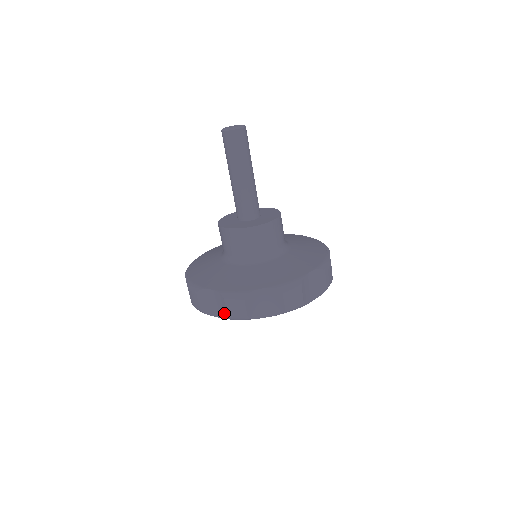
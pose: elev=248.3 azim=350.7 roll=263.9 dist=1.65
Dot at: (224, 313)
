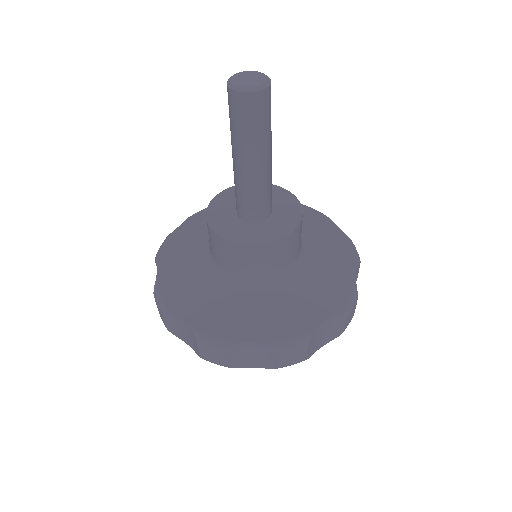
Dot at: (271, 364)
